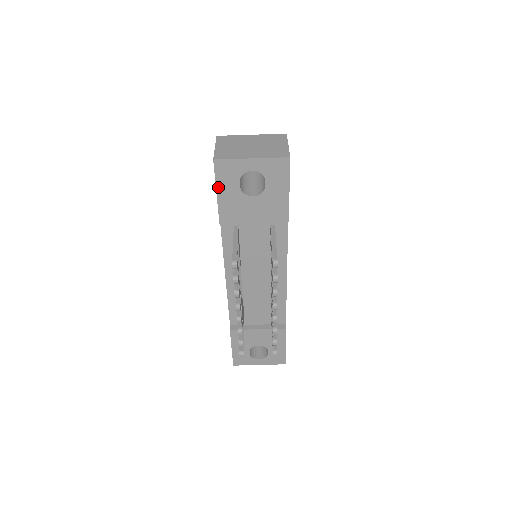
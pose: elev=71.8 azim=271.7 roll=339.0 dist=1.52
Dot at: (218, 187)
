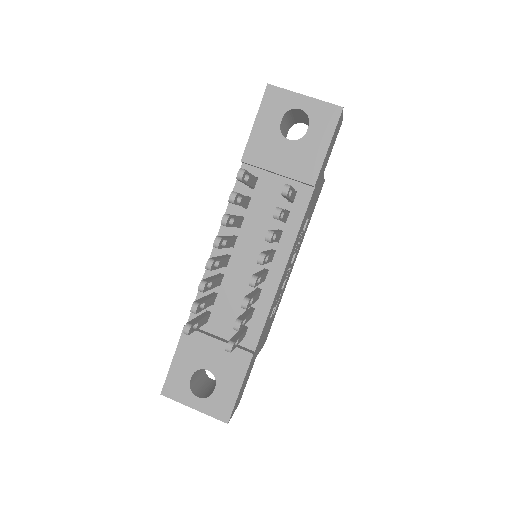
Dot at: (259, 116)
